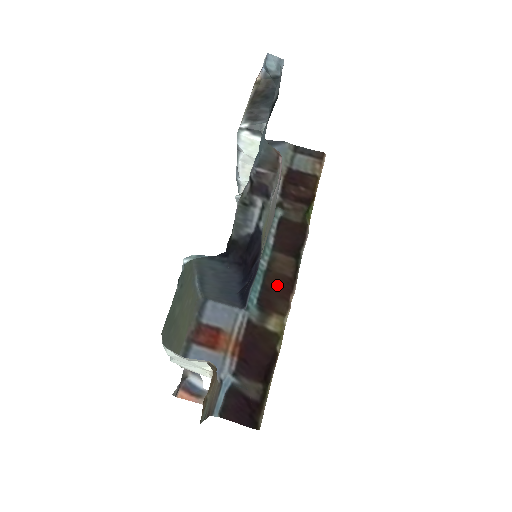
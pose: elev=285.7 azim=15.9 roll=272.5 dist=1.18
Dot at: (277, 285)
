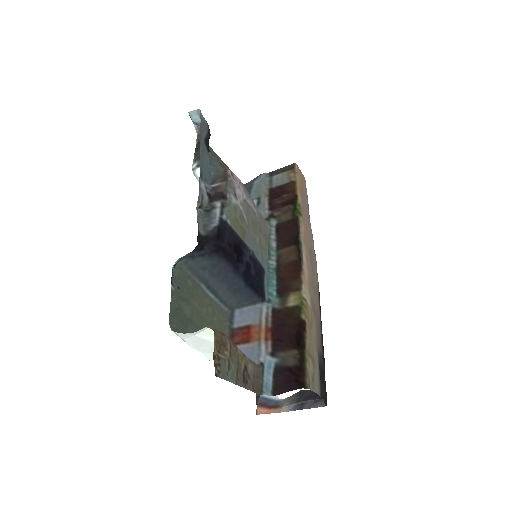
Dot at: (288, 272)
